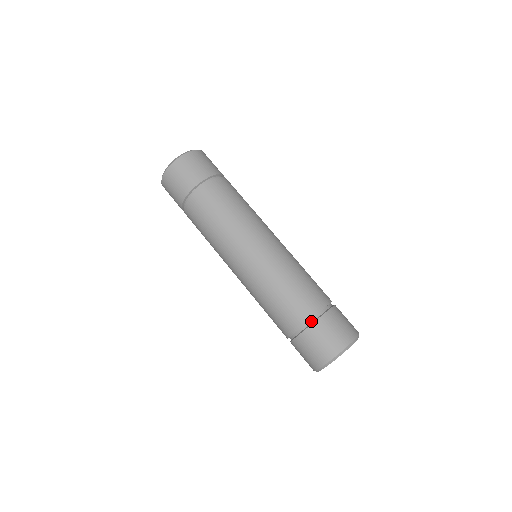
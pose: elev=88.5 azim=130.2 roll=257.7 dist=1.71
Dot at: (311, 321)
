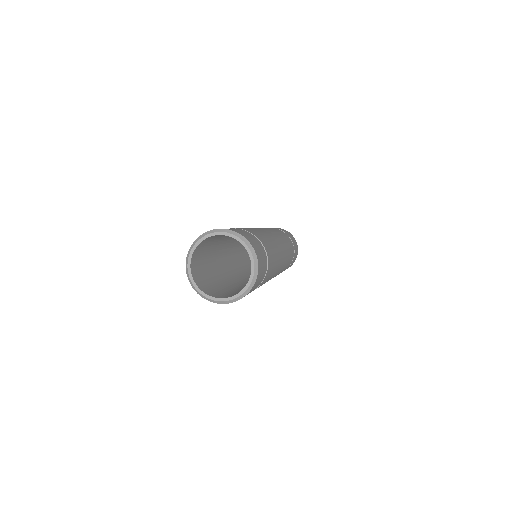
Dot at: occluded
